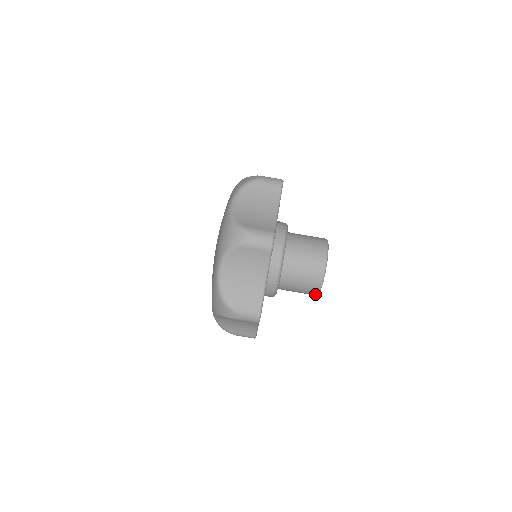
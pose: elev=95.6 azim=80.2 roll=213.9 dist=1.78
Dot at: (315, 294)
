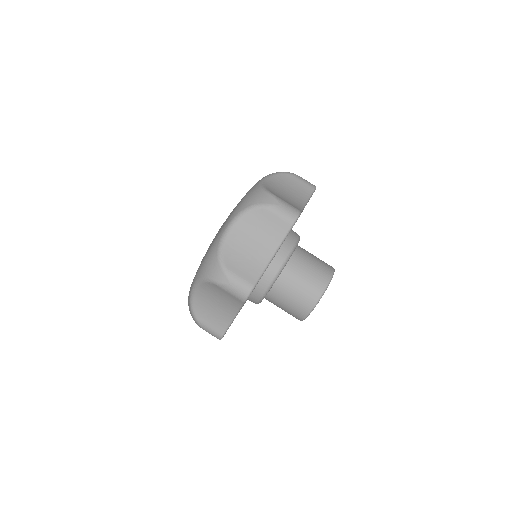
Dot at: (303, 315)
